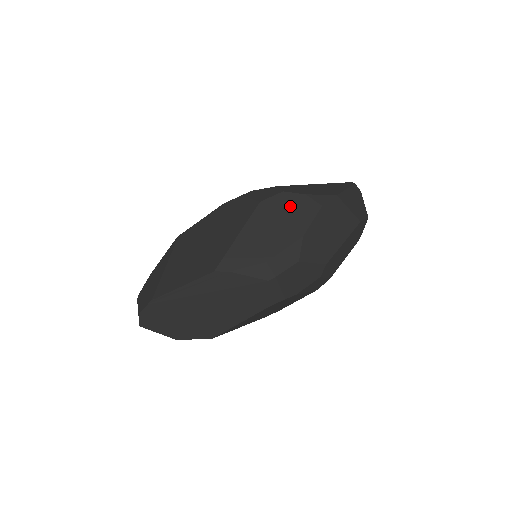
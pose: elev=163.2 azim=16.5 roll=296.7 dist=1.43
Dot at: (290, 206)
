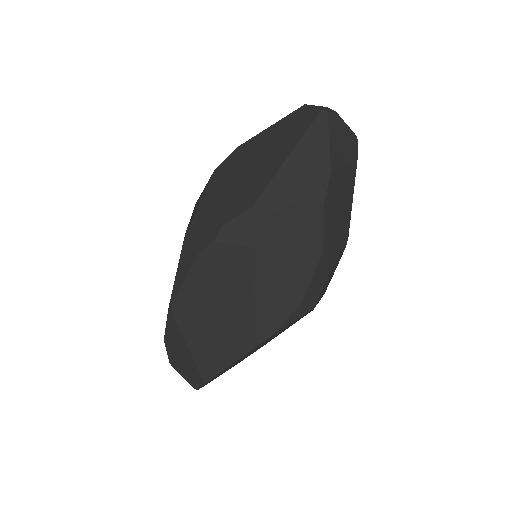
Dot at: (288, 229)
